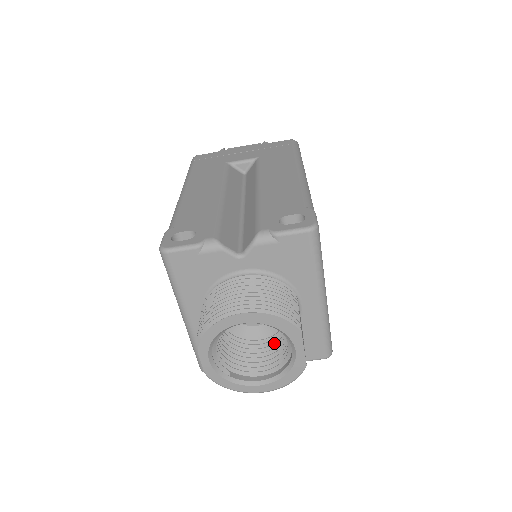
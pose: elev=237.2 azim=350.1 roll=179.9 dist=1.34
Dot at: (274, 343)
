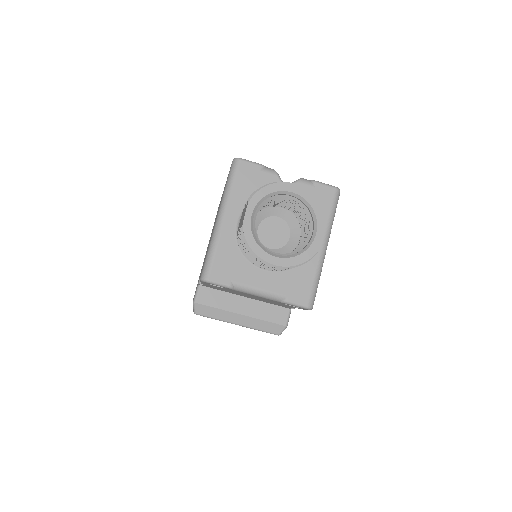
Dot at: occluded
